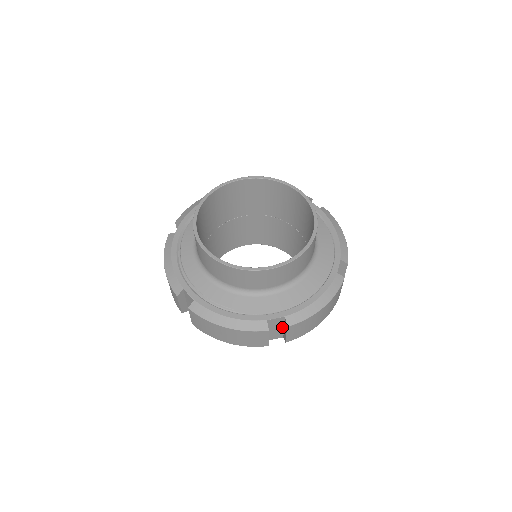
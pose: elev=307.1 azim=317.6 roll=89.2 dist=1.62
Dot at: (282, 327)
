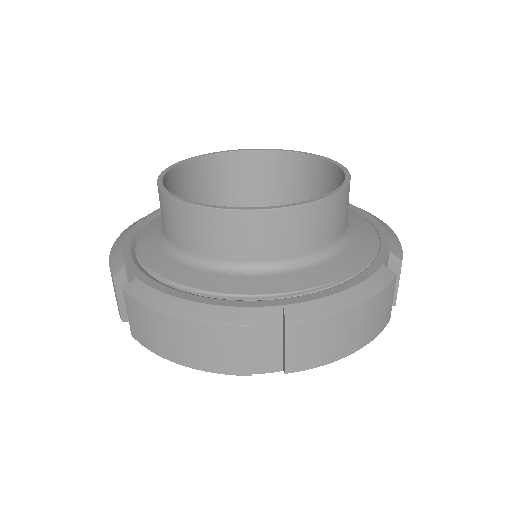
Dot at: occluded
